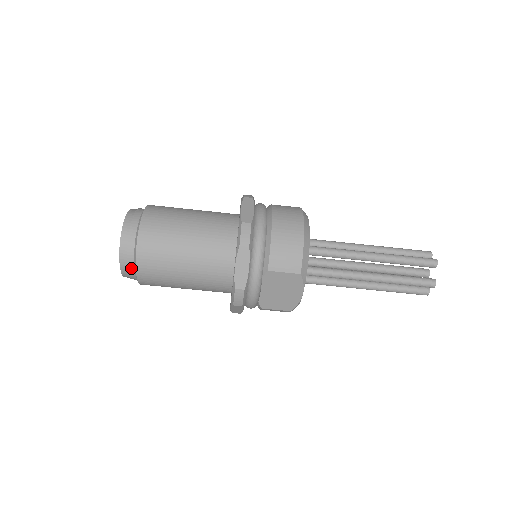
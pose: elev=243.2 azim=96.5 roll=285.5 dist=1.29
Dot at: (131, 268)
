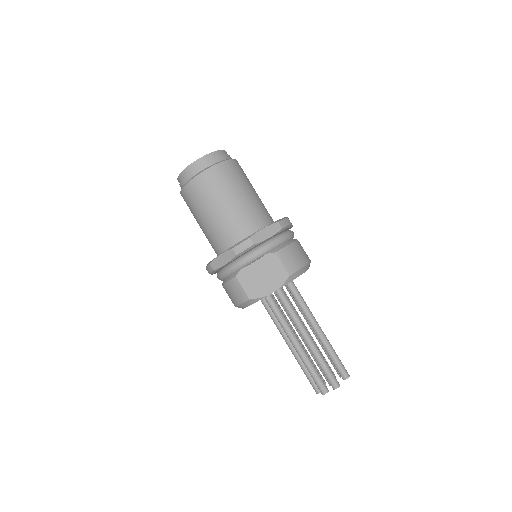
Dot at: (200, 168)
